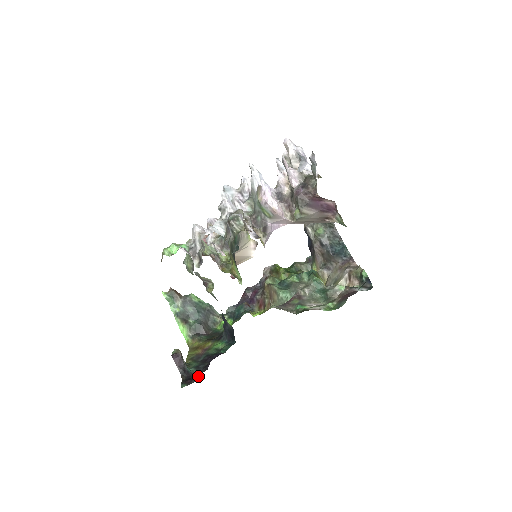
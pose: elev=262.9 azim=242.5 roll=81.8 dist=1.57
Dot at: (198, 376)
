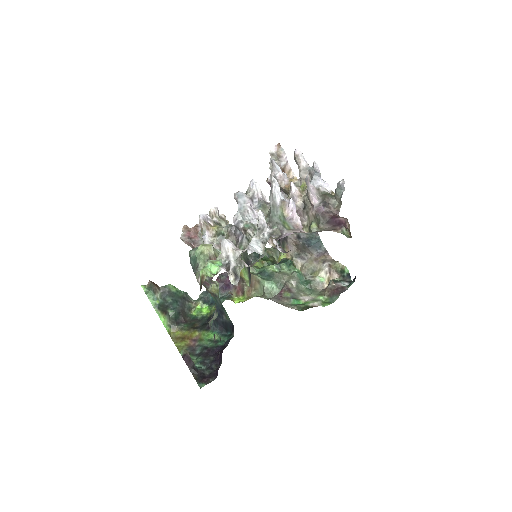
Dot at: (213, 374)
